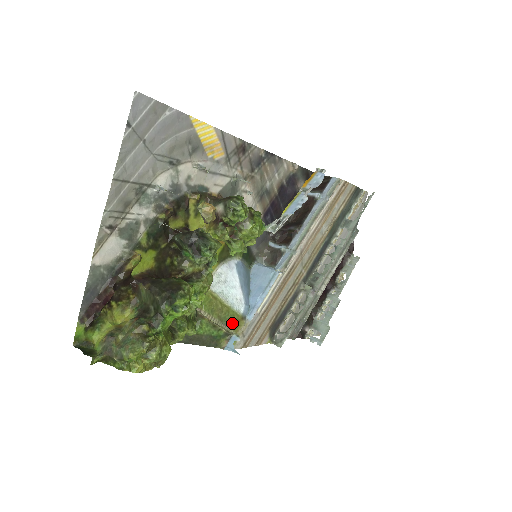
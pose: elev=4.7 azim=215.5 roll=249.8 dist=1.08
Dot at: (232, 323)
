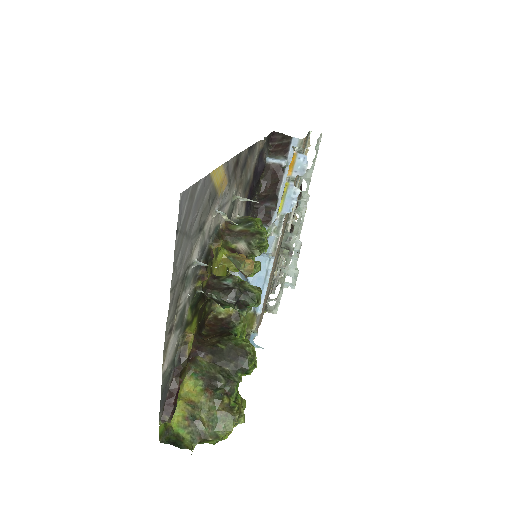
Dot at: (248, 324)
